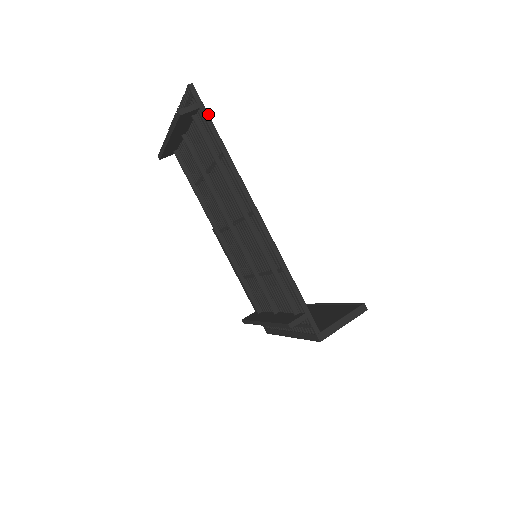
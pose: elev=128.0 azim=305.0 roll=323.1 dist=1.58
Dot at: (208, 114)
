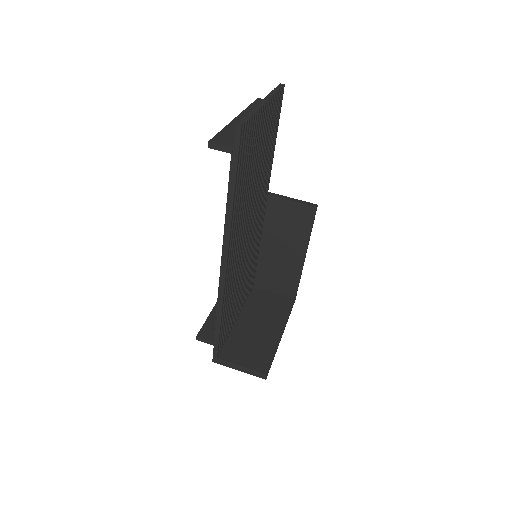
Dot at: (237, 164)
